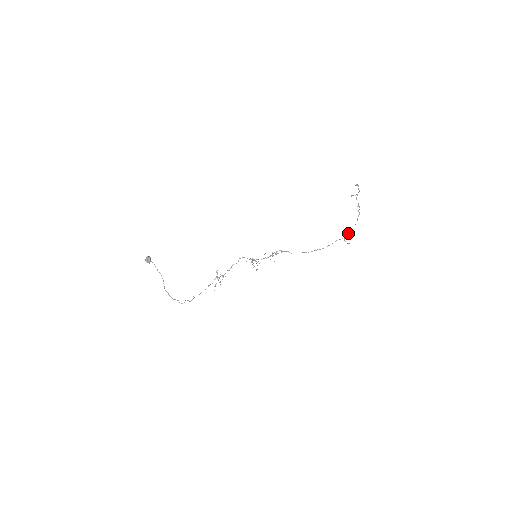
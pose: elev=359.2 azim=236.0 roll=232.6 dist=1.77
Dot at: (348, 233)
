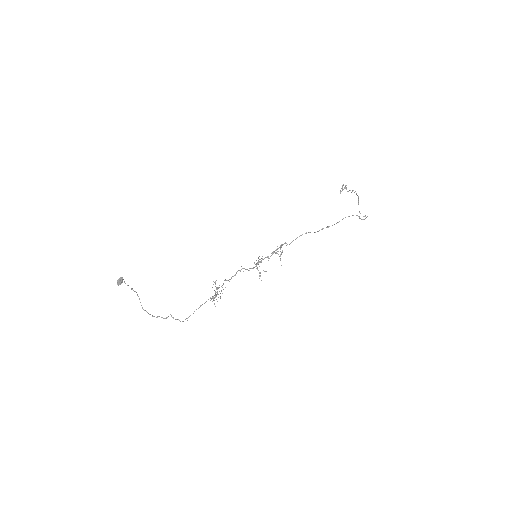
Dot at: (359, 212)
